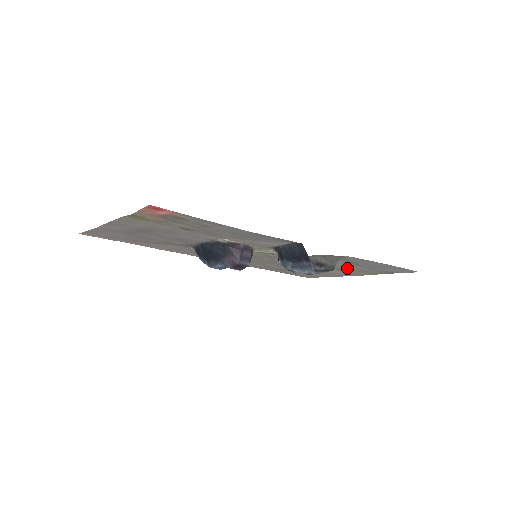
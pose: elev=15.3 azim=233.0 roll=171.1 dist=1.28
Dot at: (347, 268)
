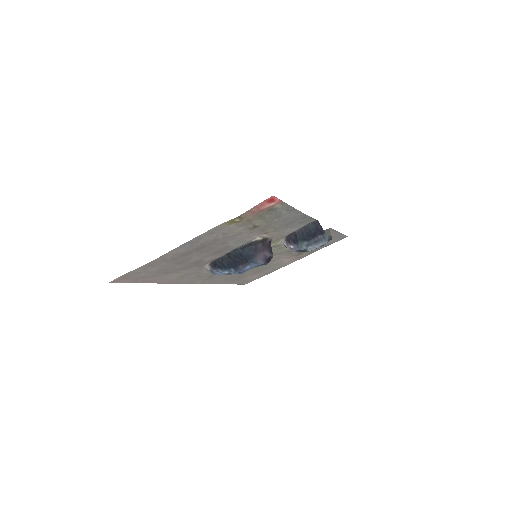
Dot at: occluded
